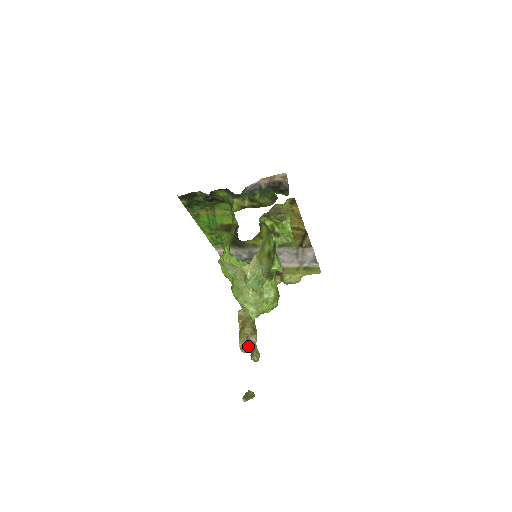
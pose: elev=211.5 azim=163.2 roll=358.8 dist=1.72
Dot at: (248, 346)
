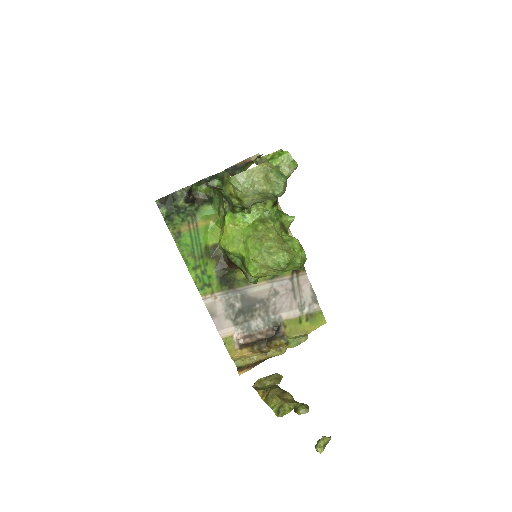
Dot at: (286, 404)
